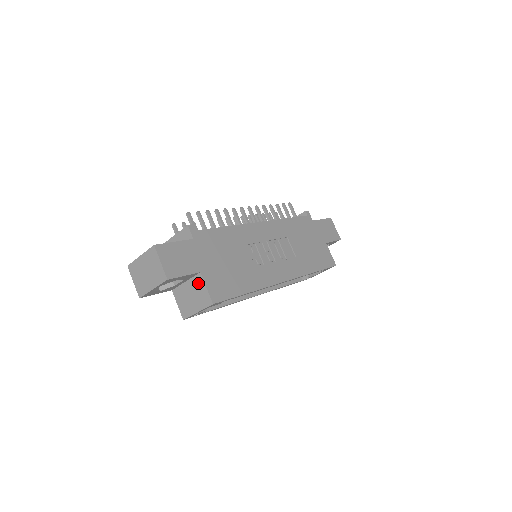
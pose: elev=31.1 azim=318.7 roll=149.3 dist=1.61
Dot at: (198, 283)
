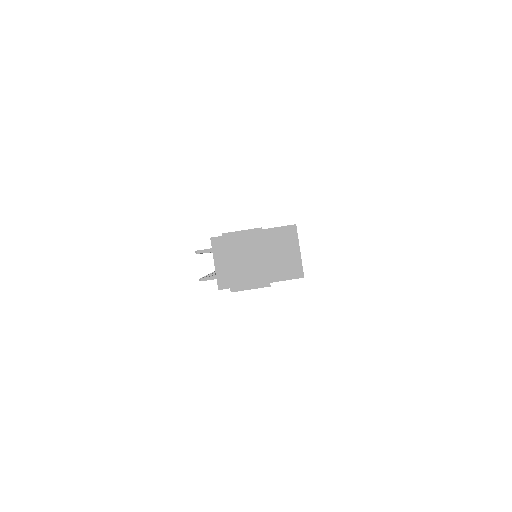
Dot at: (271, 237)
